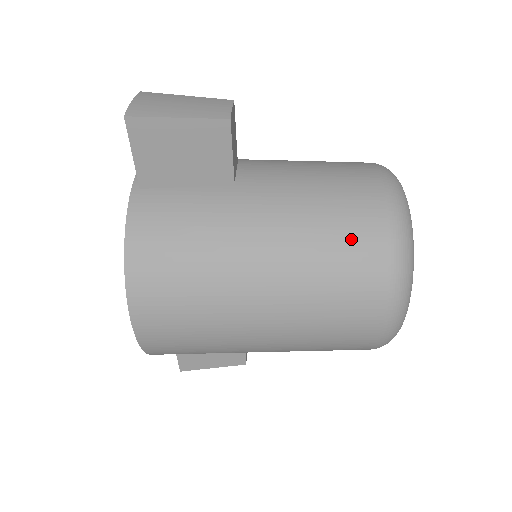
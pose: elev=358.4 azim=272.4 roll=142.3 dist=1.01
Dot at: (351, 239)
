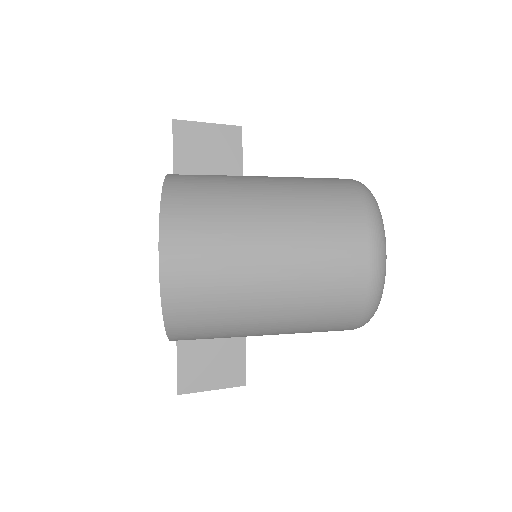
Dot at: (332, 192)
